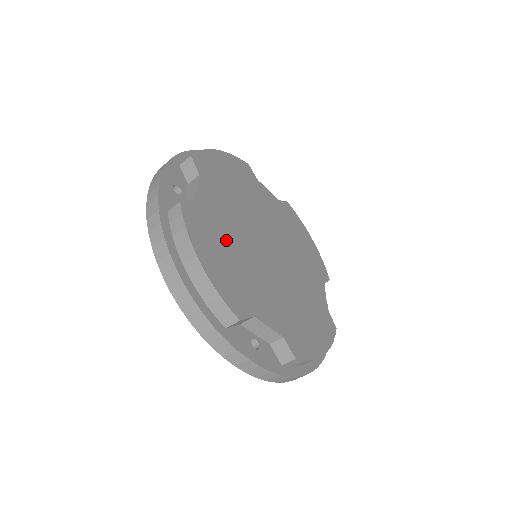
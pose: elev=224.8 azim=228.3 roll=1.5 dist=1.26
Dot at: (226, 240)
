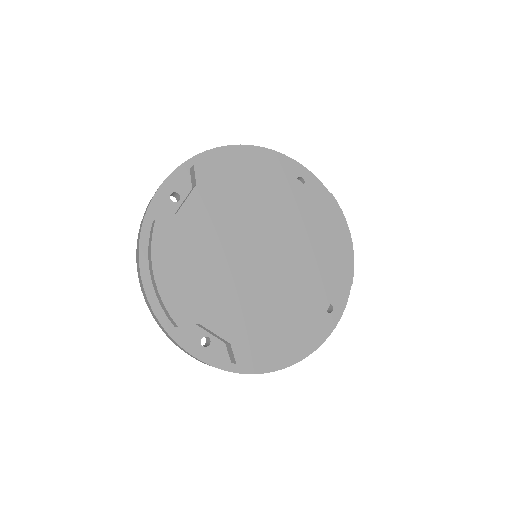
Dot at: (200, 251)
